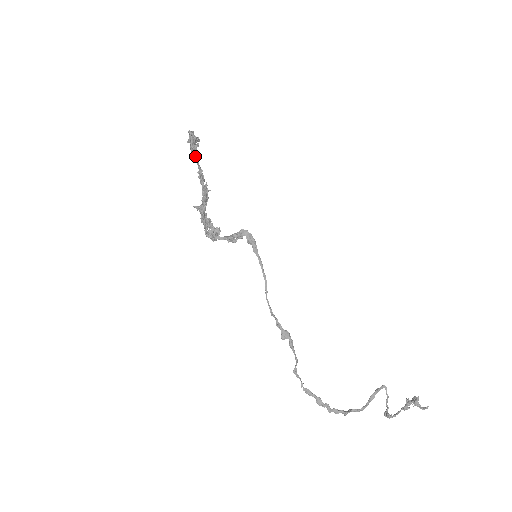
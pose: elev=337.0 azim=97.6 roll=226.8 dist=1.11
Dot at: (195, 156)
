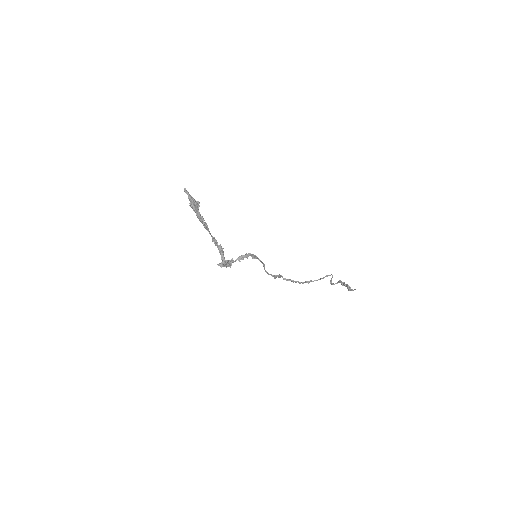
Dot at: (206, 229)
